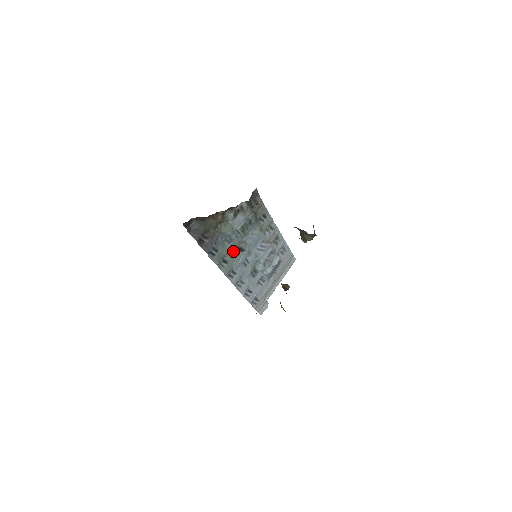
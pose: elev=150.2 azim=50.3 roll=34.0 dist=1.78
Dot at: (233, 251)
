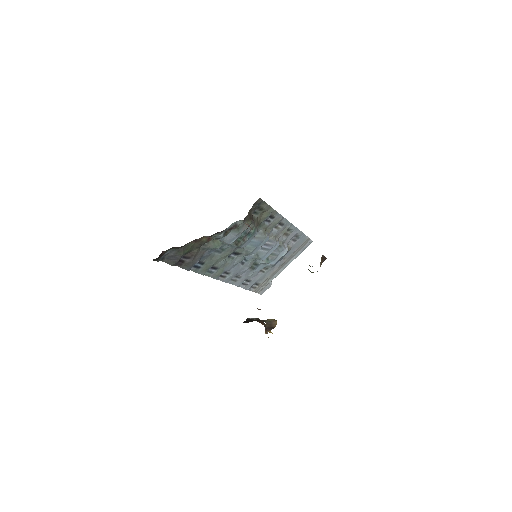
Dot at: (225, 258)
